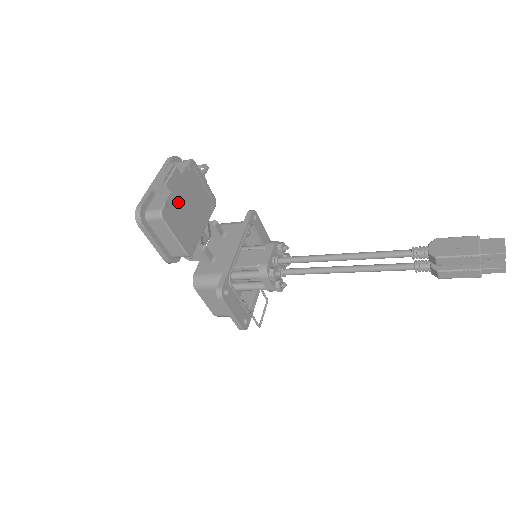
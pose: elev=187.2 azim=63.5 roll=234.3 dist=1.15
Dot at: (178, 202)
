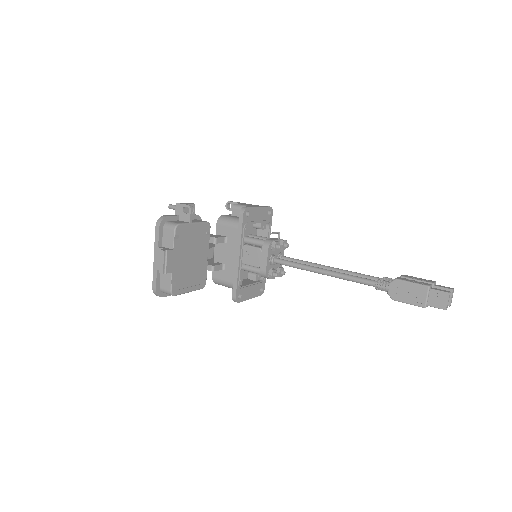
Dot at: (180, 270)
